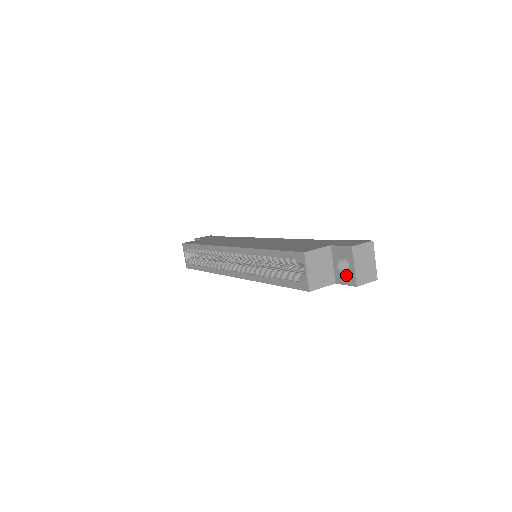
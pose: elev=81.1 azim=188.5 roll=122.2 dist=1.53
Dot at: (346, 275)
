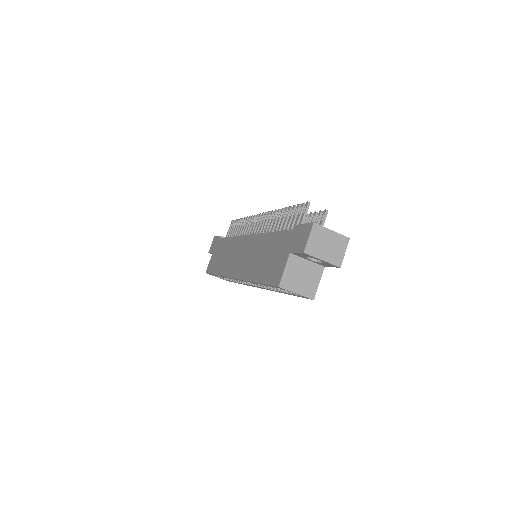
Dot at: (324, 264)
